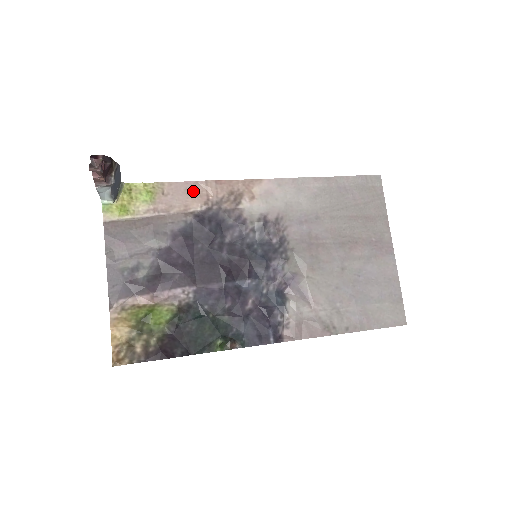
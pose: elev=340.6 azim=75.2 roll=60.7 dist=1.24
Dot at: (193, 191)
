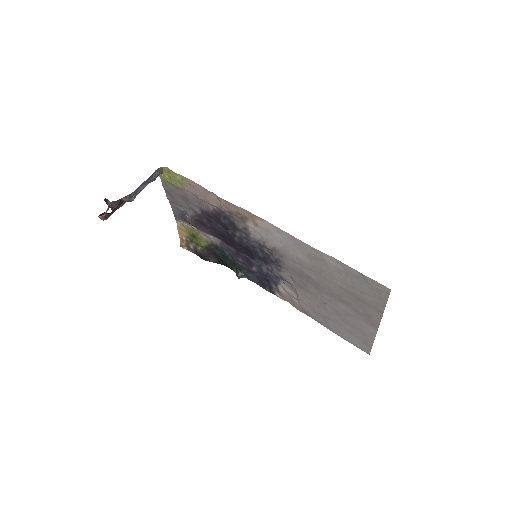
Dot at: (210, 196)
